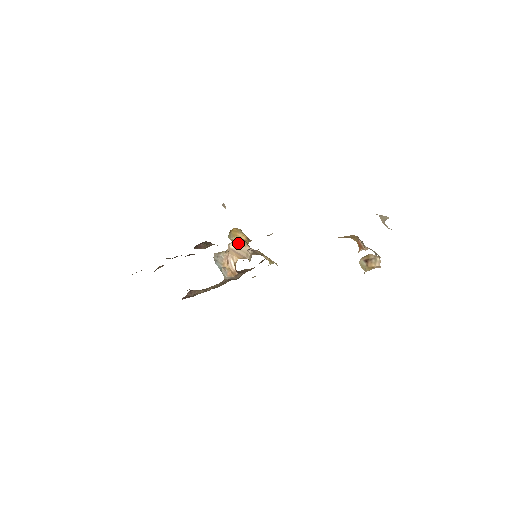
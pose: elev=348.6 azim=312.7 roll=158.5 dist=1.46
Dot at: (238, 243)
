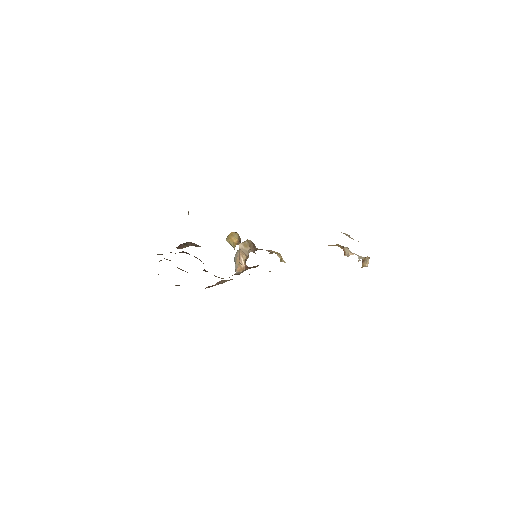
Dot at: (244, 244)
